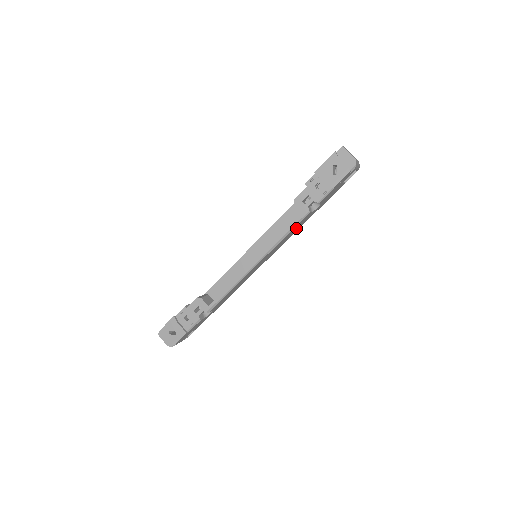
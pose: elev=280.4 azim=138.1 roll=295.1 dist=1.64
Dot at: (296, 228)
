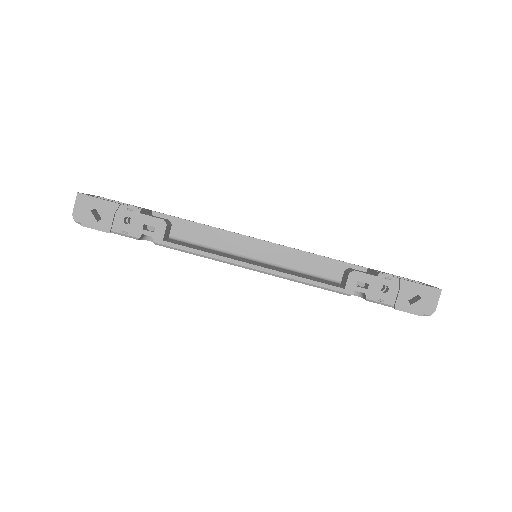
Dot at: occluded
